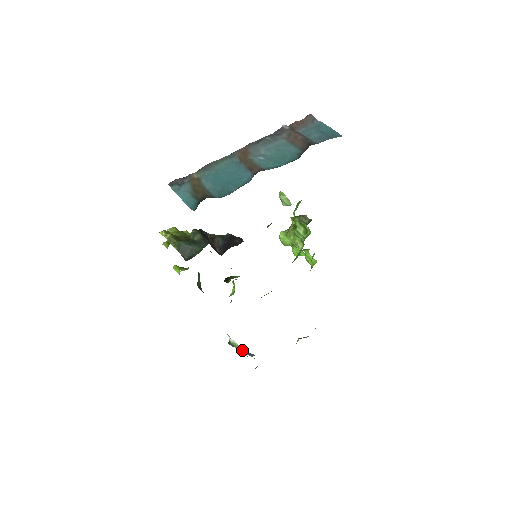
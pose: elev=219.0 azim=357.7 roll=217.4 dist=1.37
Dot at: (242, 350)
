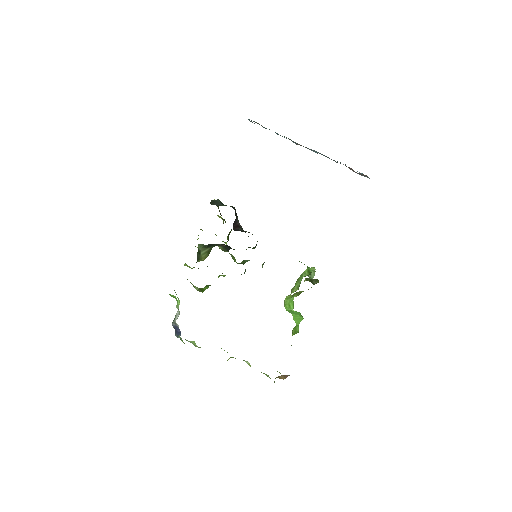
Dot at: (177, 317)
